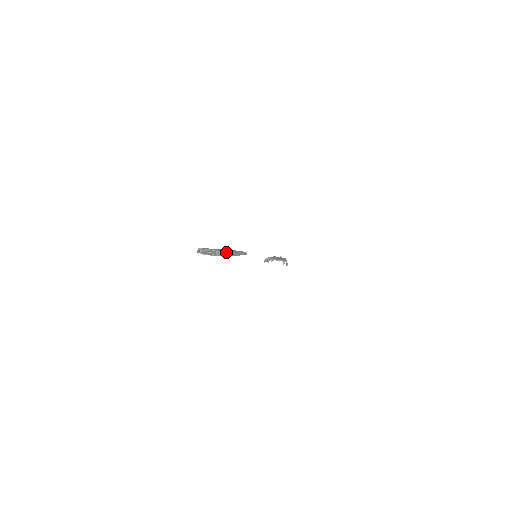
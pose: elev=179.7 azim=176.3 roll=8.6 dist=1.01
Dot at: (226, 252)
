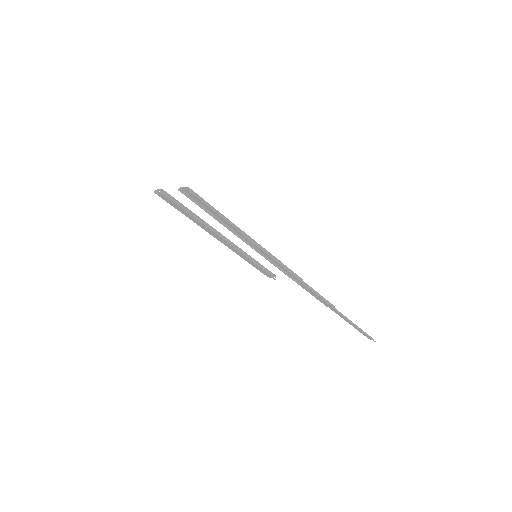
Dot at: (187, 208)
